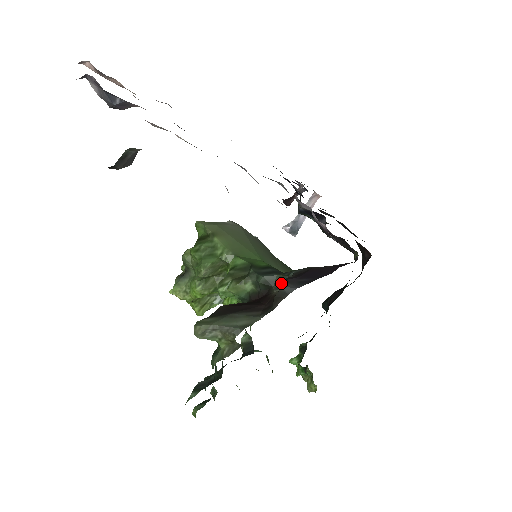
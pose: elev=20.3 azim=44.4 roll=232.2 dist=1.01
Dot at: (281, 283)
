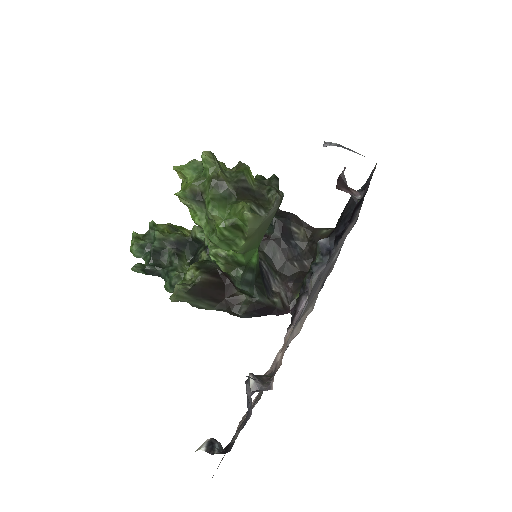
Dot at: (246, 294)
